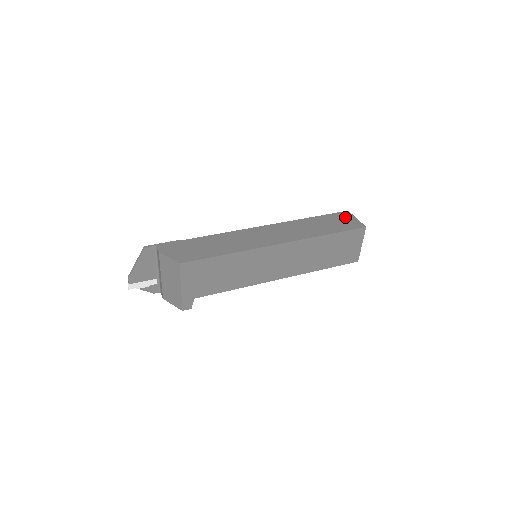
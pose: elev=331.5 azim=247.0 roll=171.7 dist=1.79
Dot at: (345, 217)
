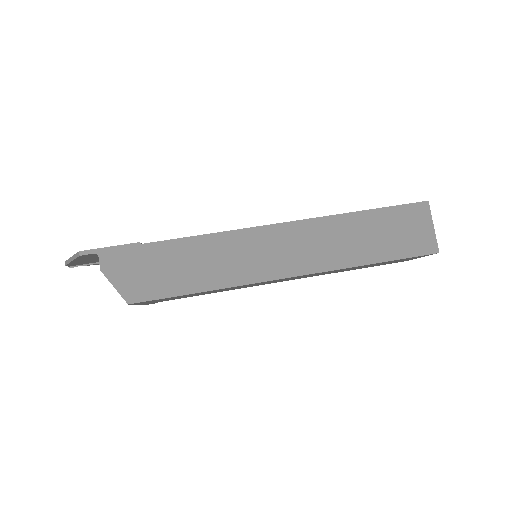
Dot at: (416, 220)
